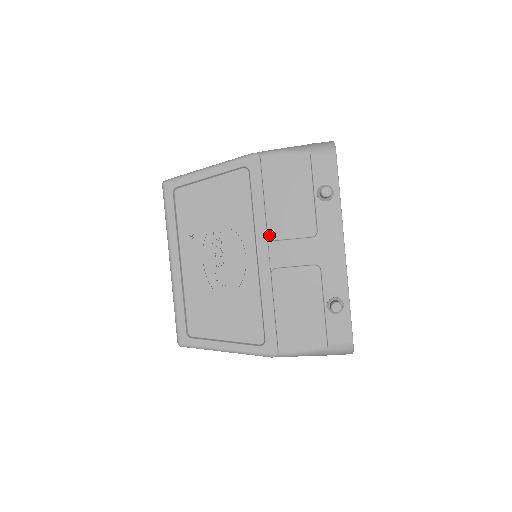
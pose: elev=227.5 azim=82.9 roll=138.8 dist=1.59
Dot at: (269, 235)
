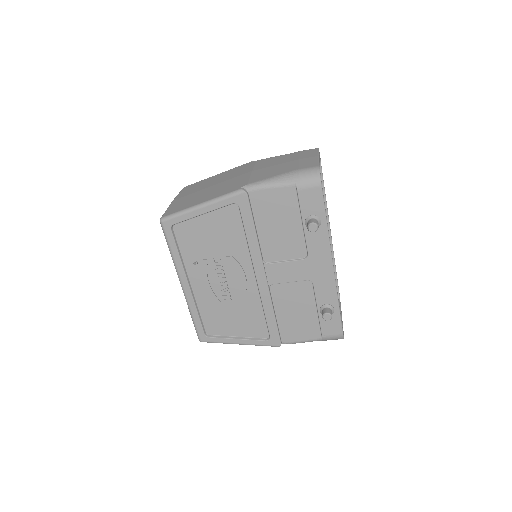
Dot at: (264, 258)
